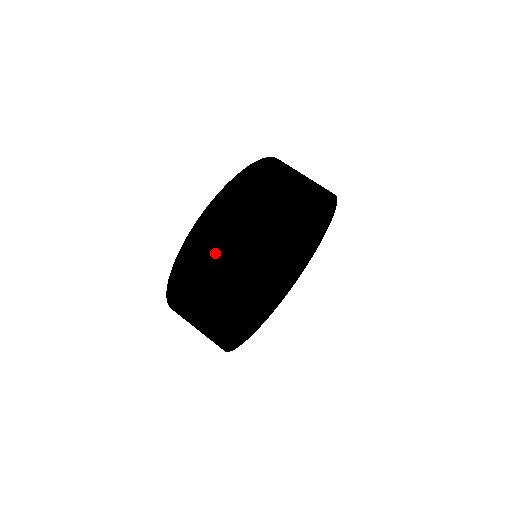
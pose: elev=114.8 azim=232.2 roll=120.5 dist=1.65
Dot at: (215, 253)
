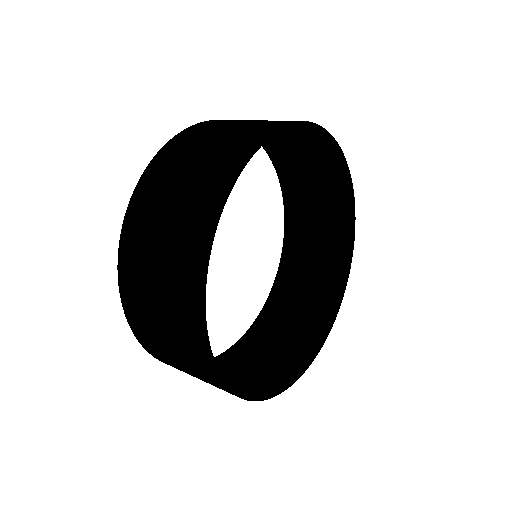
Dot at: (208, 138)
